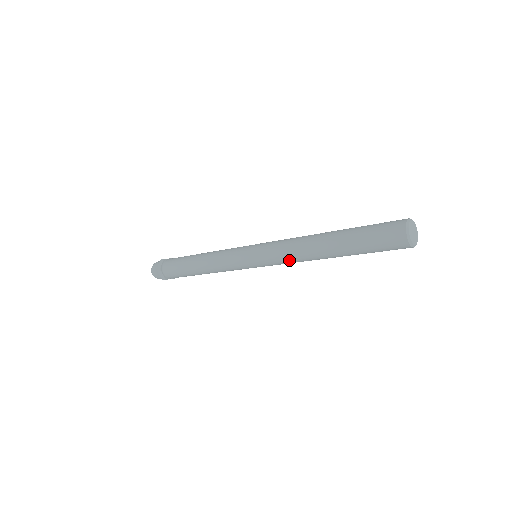
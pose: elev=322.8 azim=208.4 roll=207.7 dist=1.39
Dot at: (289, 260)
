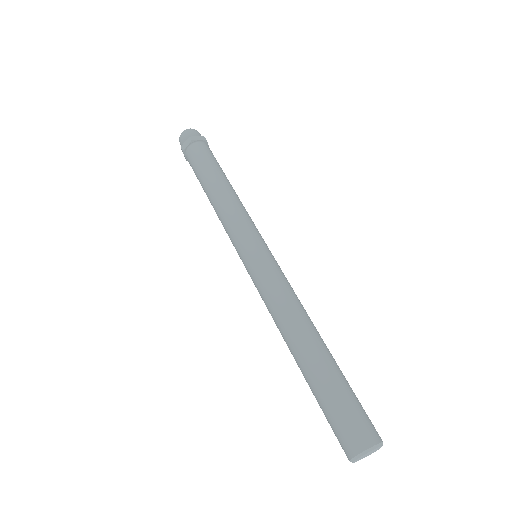
Dot at: occluded
